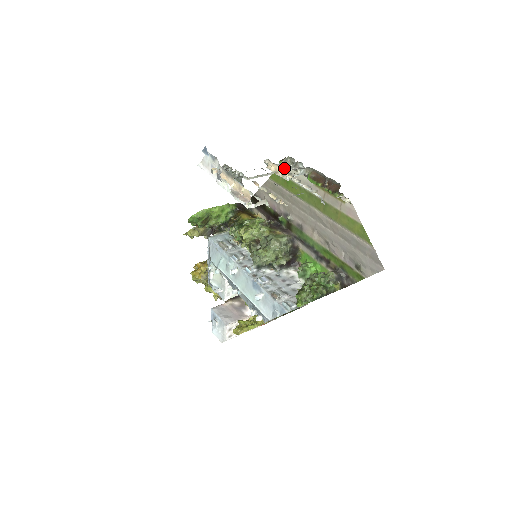
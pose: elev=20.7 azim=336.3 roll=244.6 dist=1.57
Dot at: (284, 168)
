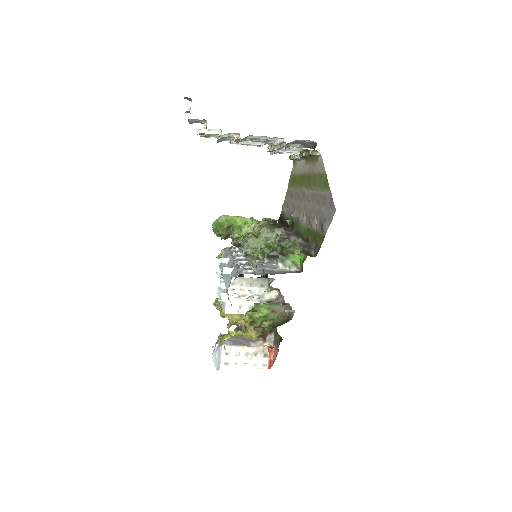
Dot at: (294, 166)
